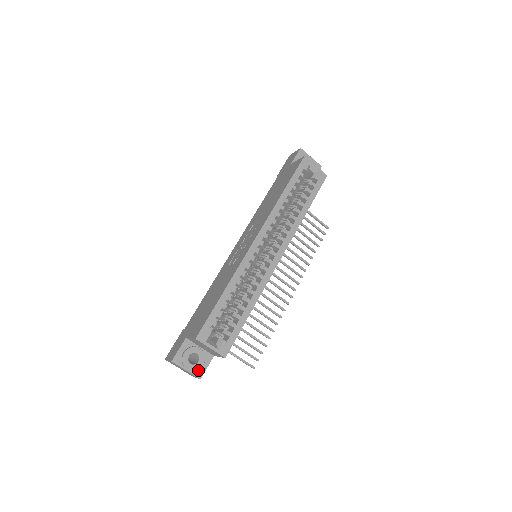
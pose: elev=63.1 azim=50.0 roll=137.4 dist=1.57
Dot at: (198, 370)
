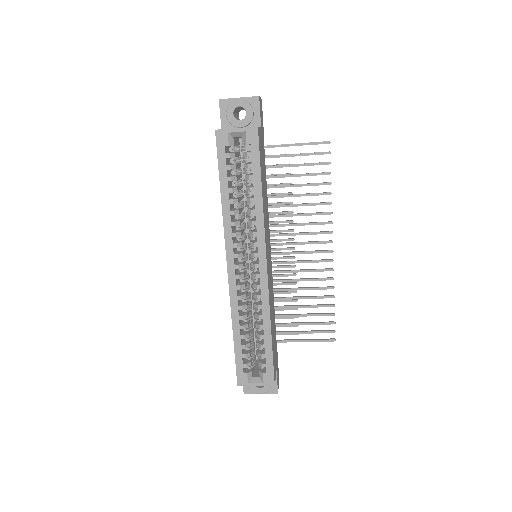
Dot at: (271, 388)
